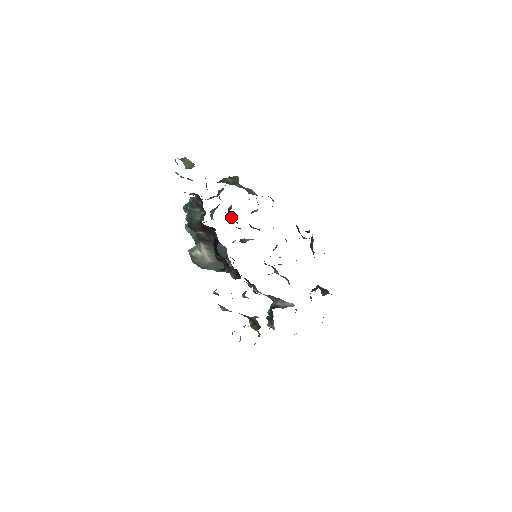
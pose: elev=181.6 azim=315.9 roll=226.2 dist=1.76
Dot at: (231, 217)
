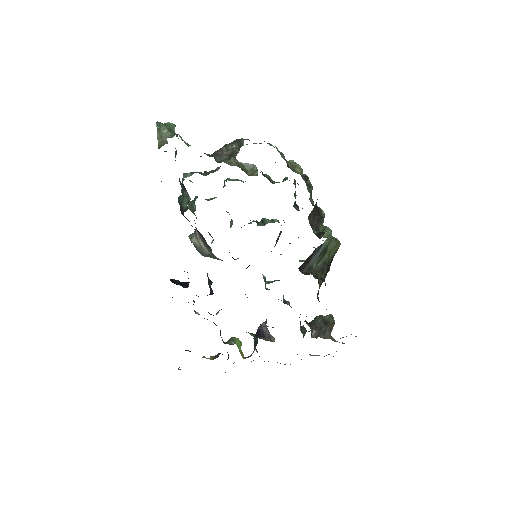
Dot at: occluded
